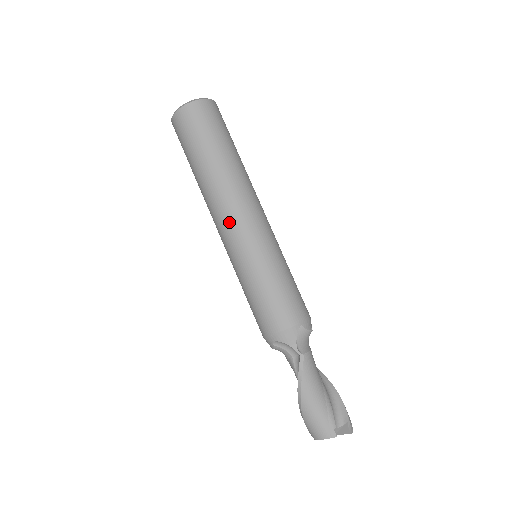
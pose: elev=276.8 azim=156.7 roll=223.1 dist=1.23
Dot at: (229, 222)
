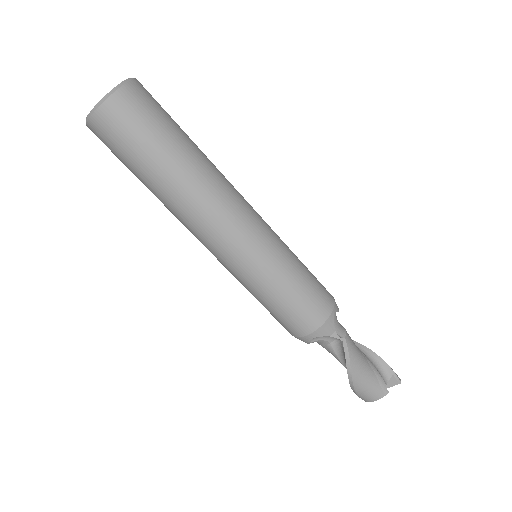
Dot at: (224, 235)
